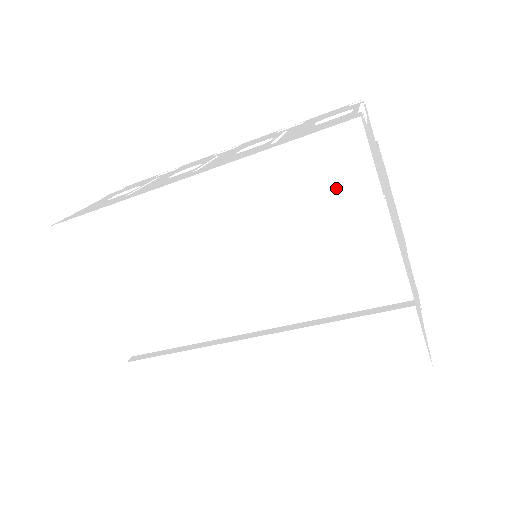
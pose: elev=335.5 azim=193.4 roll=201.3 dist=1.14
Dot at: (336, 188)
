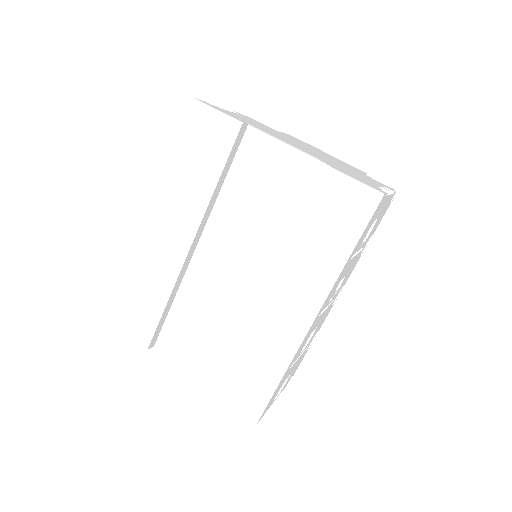
Dot at: (216, 144)
